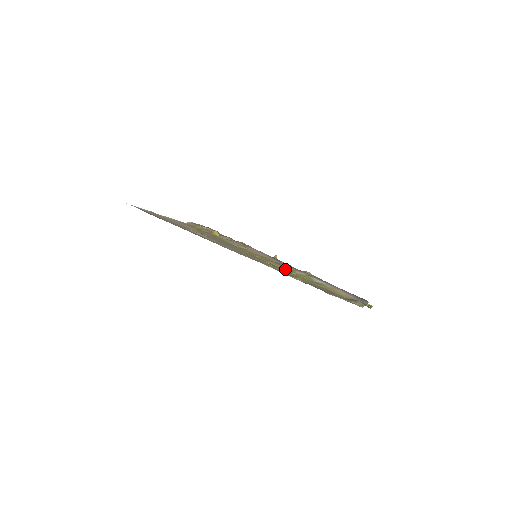
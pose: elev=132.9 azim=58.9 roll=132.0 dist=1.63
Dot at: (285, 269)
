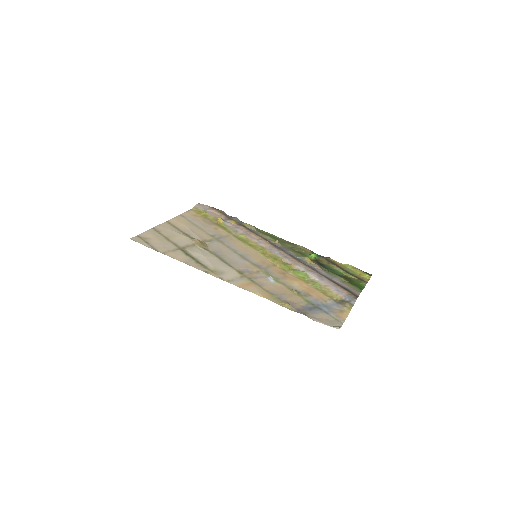
Dot at: (283, 267)
